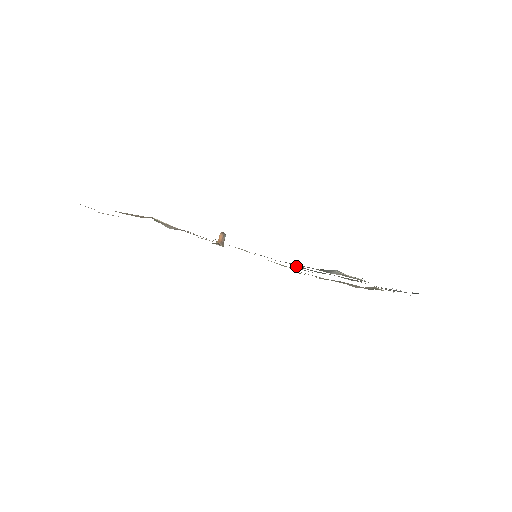
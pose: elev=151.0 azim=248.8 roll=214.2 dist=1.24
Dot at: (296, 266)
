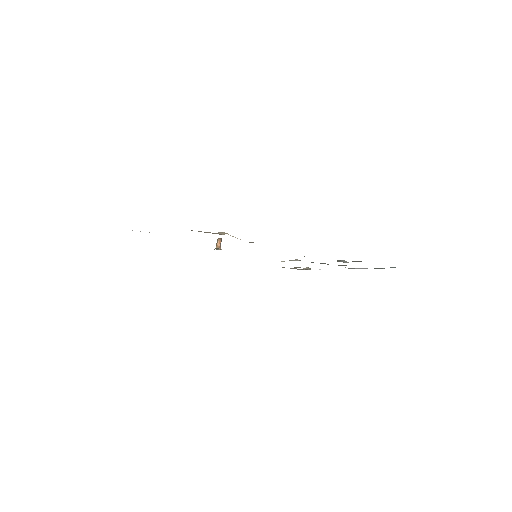
Dot at: occluded
